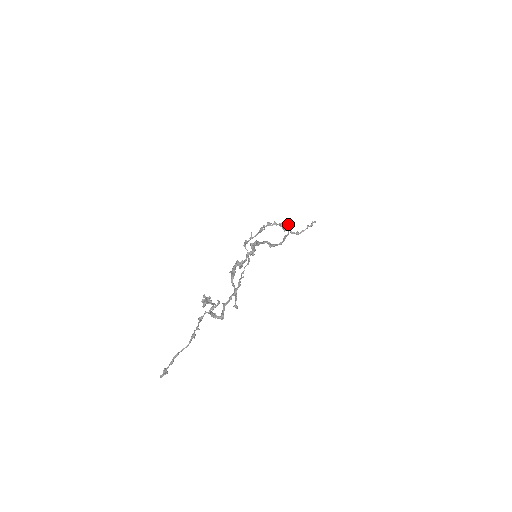
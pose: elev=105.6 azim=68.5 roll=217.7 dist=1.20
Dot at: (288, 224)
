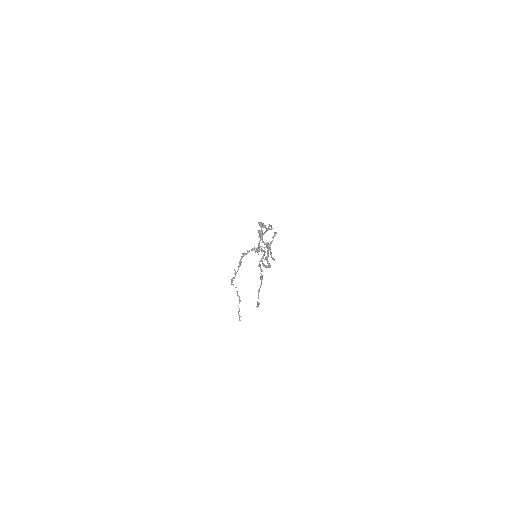
Dot at: occluded
